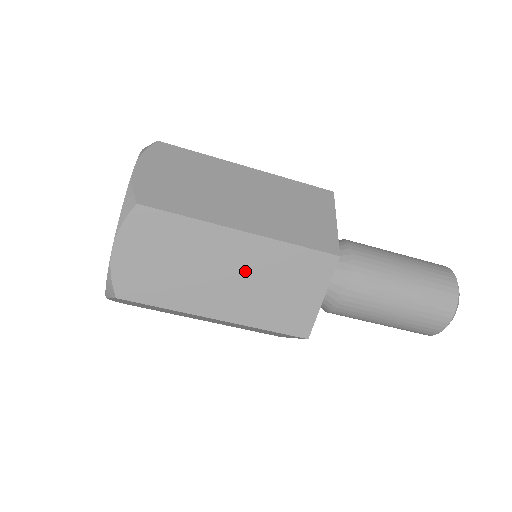
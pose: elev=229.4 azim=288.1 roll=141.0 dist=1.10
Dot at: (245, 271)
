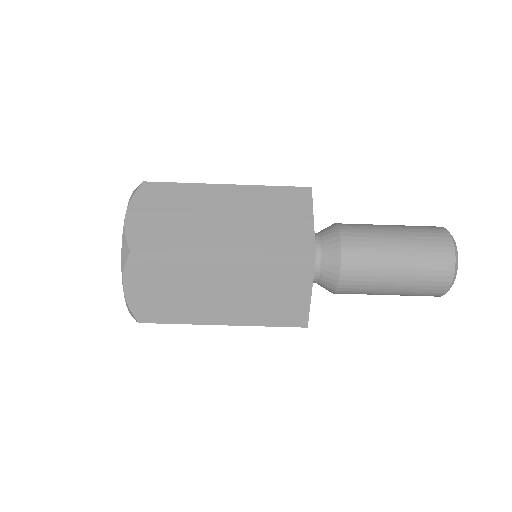
Dot at: (235, 284)
